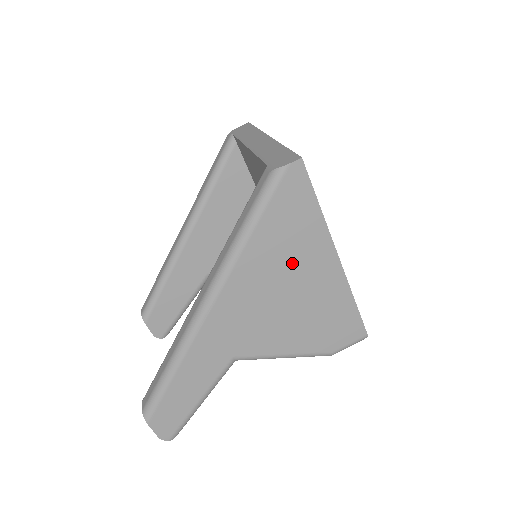
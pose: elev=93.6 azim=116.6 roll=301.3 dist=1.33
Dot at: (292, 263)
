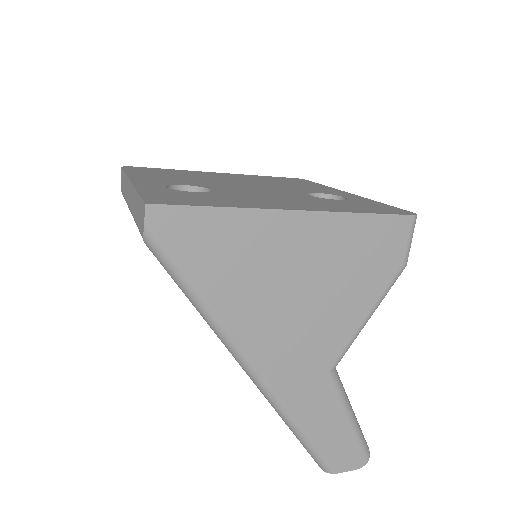
Dot at: (267, 268)
